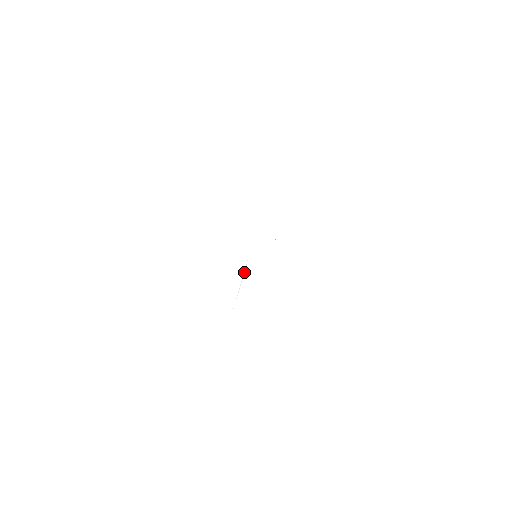
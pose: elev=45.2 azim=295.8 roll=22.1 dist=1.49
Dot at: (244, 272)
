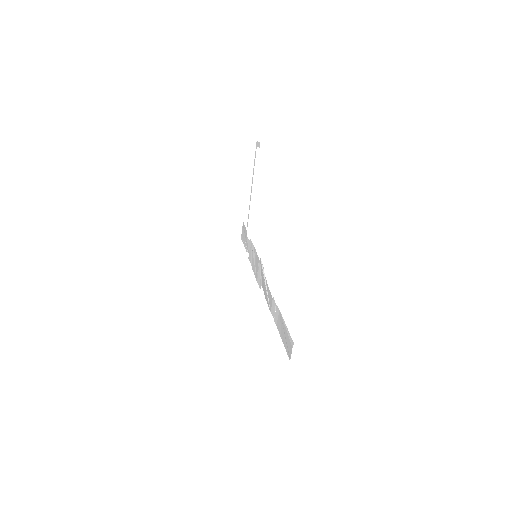
Dot at: (263, 271)
